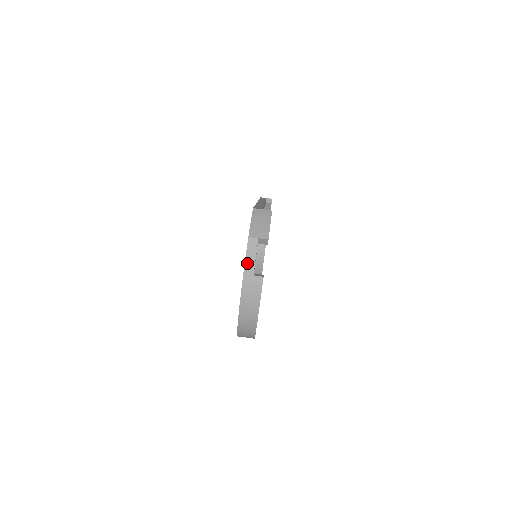
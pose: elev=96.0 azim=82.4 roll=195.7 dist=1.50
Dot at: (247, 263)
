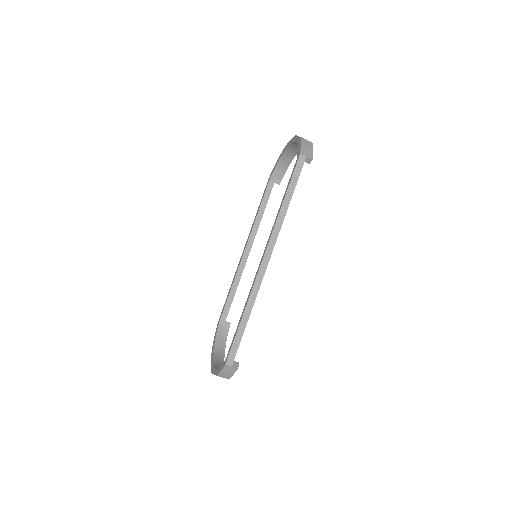
Dot at: occluded
